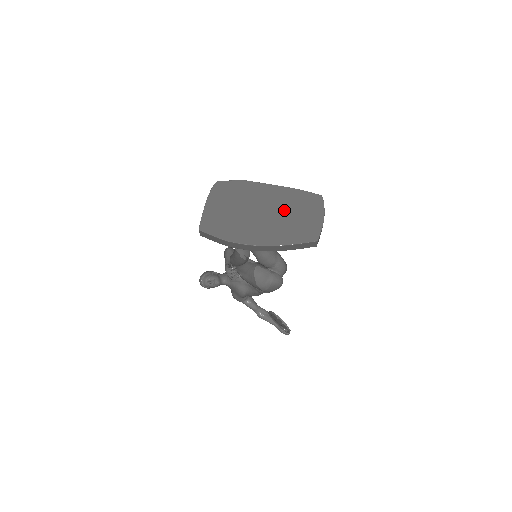
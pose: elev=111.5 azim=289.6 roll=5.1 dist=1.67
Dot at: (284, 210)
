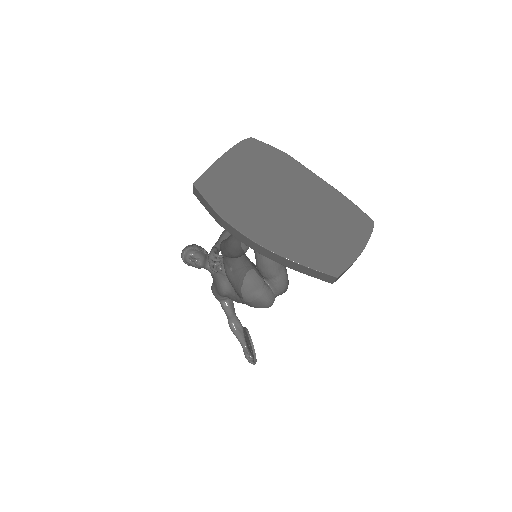
Dot at: (315, 215)
